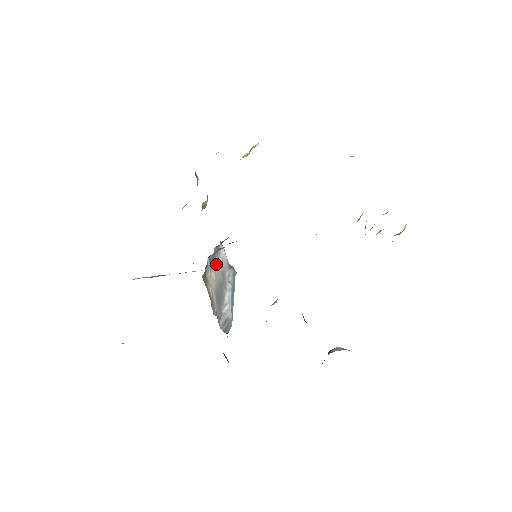
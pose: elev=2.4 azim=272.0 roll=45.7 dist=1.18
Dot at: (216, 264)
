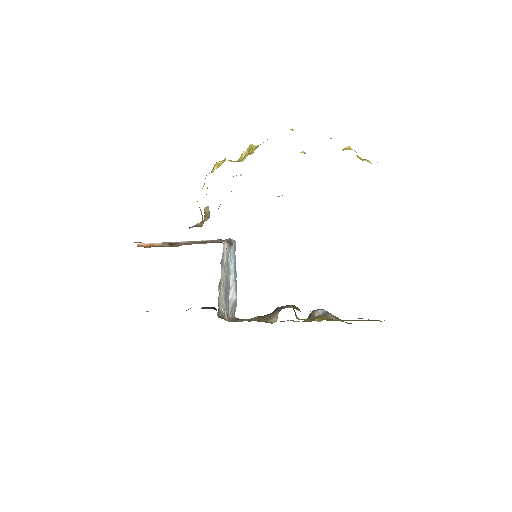
Dot at: (223, 271)
